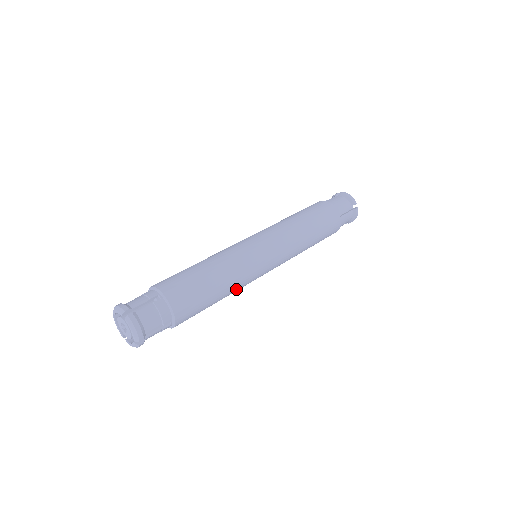
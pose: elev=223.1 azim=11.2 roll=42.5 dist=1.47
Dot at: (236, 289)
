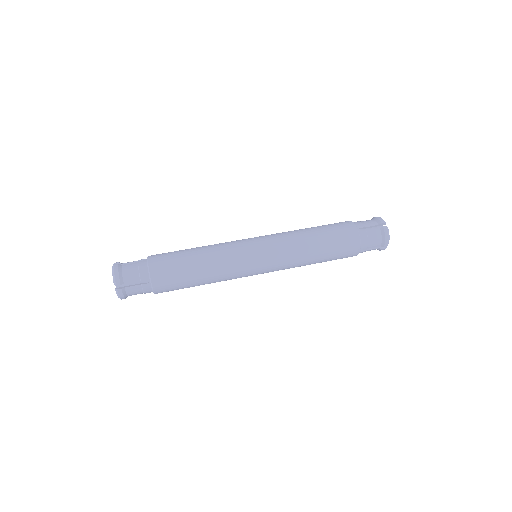
Dot at: (220, 271)
